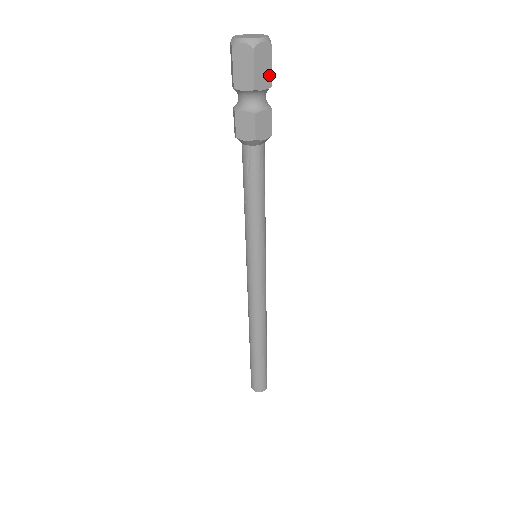
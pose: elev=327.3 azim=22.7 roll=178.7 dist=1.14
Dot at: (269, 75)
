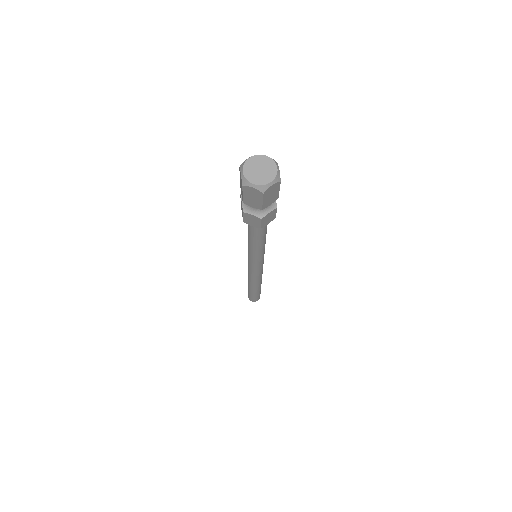
Dot at: (260, 204)
